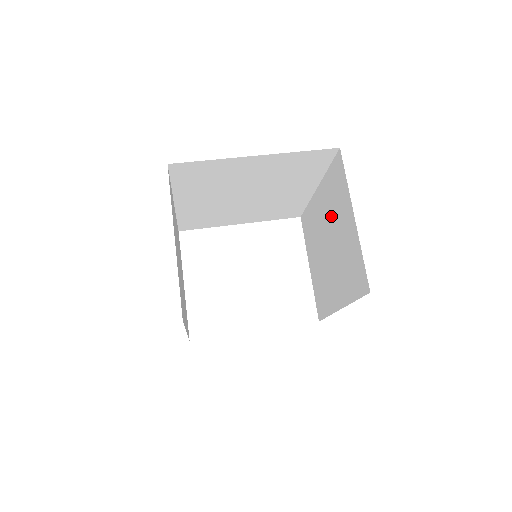
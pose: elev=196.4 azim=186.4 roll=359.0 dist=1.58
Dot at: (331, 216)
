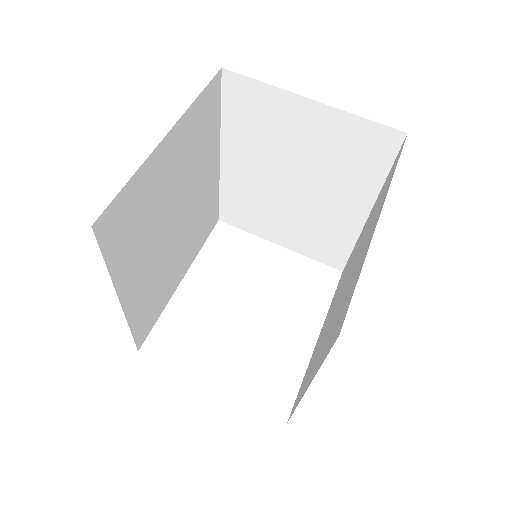
Dot at: (270, 151)
